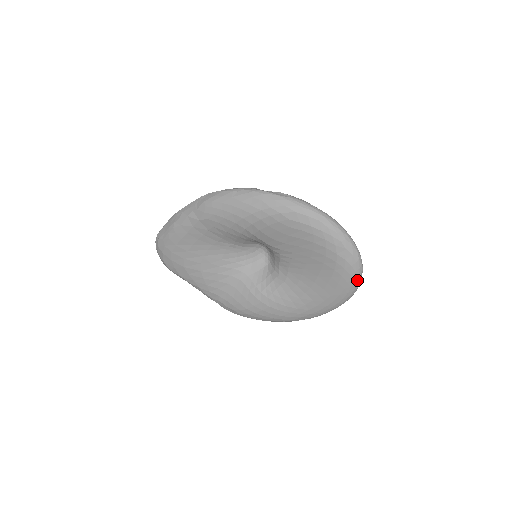
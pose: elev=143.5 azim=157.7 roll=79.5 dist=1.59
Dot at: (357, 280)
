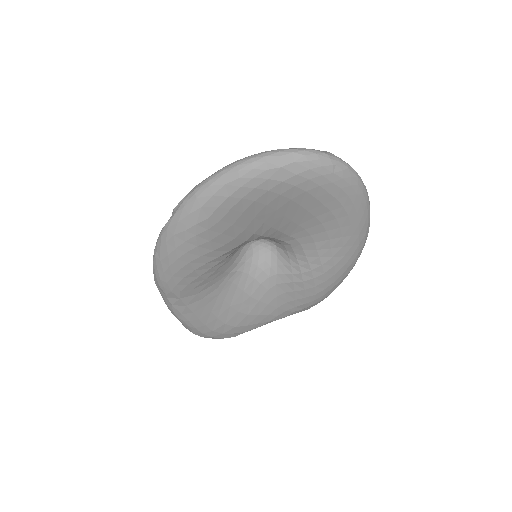
Dot at: (337, 168)
